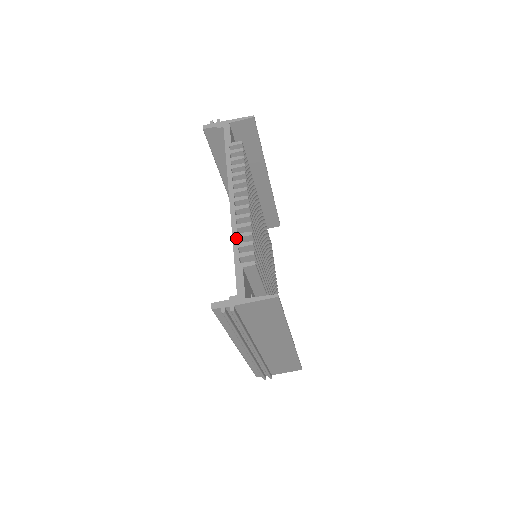
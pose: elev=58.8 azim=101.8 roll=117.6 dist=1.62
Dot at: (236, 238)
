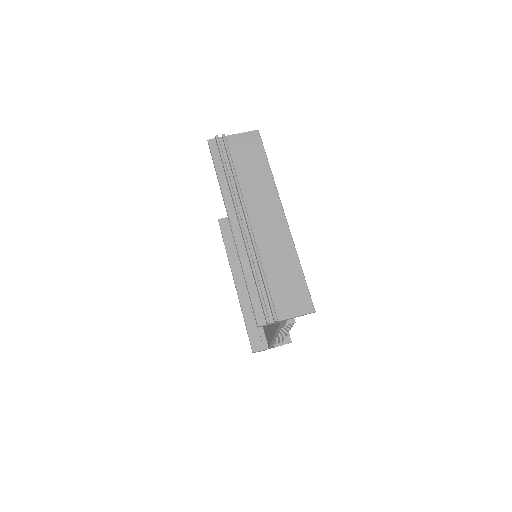
Dot at: occluded
